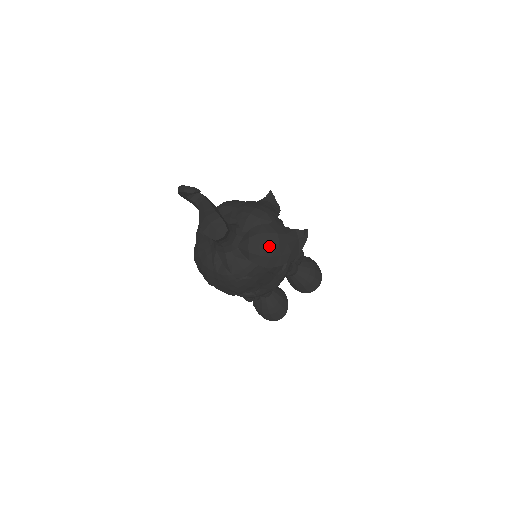
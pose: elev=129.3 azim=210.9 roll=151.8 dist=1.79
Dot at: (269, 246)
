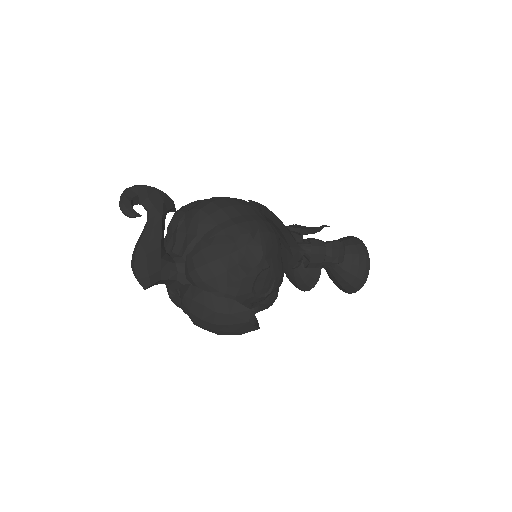
Dot at: (200, 319)
